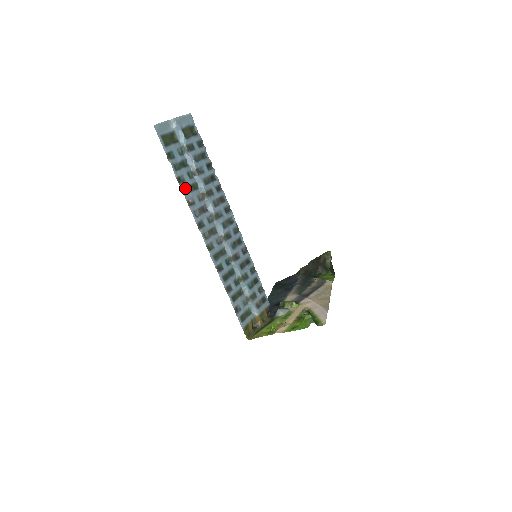
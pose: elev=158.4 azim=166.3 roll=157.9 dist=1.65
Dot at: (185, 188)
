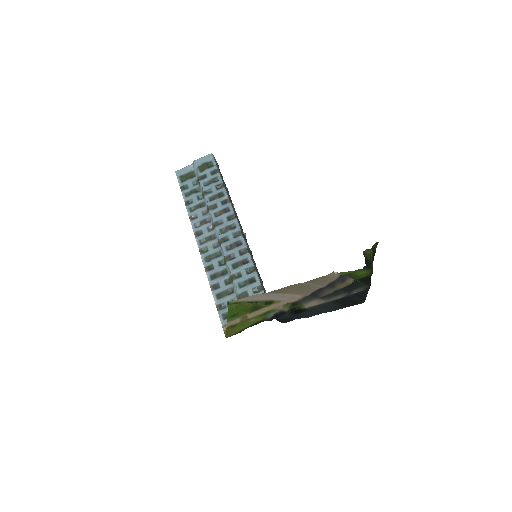
Dot at: (191, 208)
